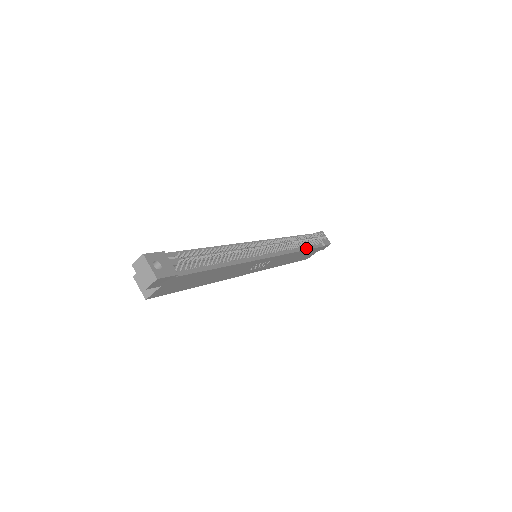
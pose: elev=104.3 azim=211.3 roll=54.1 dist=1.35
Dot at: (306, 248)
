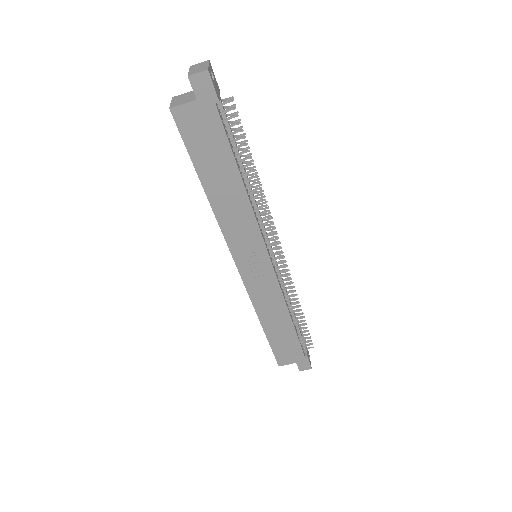
Dot at: (294, 325)
